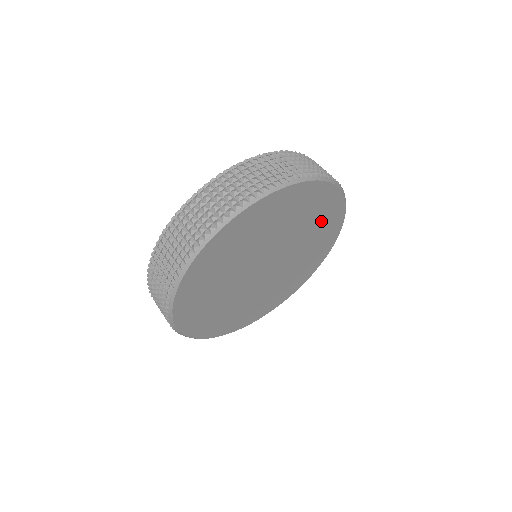
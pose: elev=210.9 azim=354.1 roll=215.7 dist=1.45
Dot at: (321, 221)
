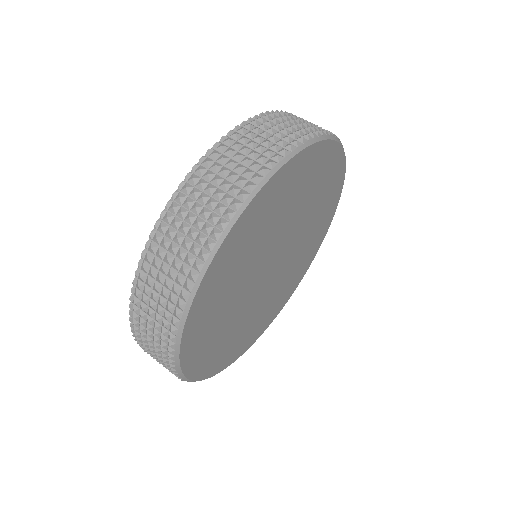
Dot at: (324, 199)
